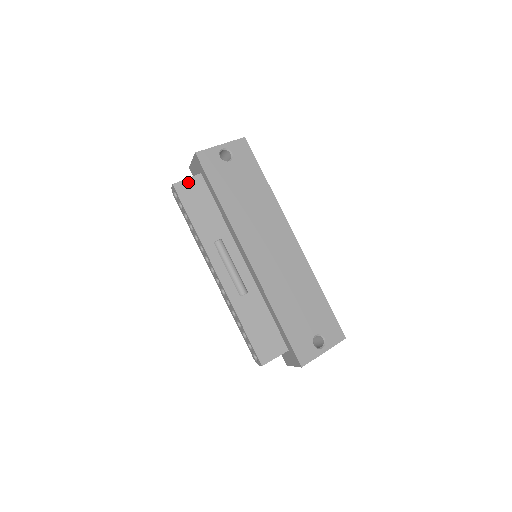
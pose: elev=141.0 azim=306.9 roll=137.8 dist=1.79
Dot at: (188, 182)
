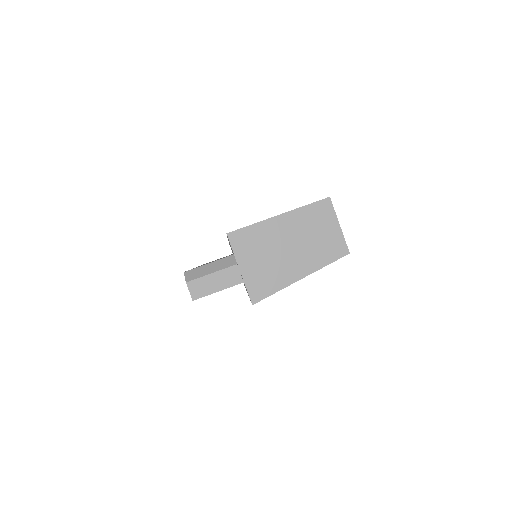
Dot at: (218, 291)
